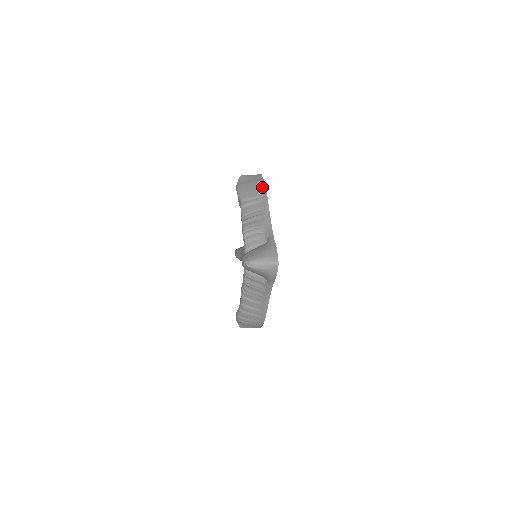
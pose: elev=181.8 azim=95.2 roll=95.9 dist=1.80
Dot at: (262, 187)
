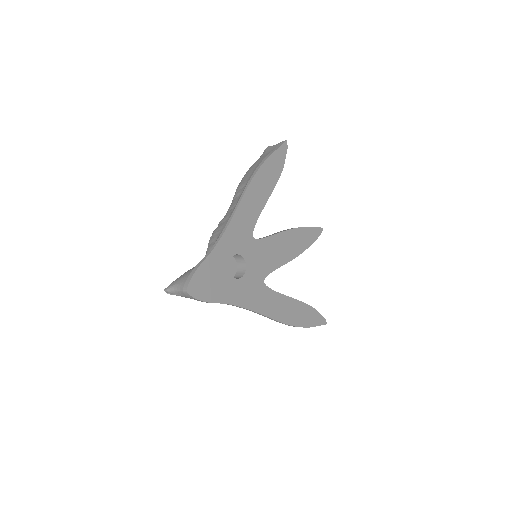
Dot at: (255, 169)
